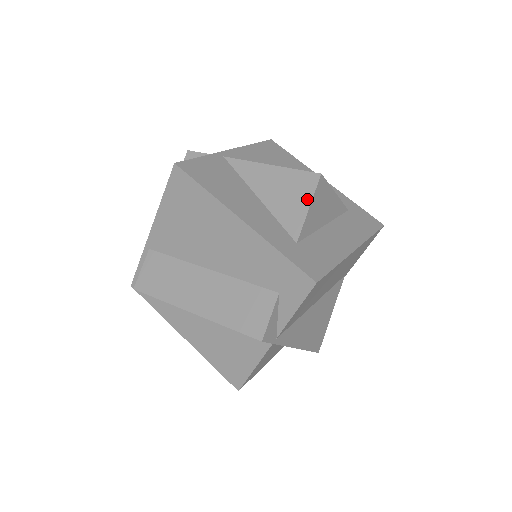
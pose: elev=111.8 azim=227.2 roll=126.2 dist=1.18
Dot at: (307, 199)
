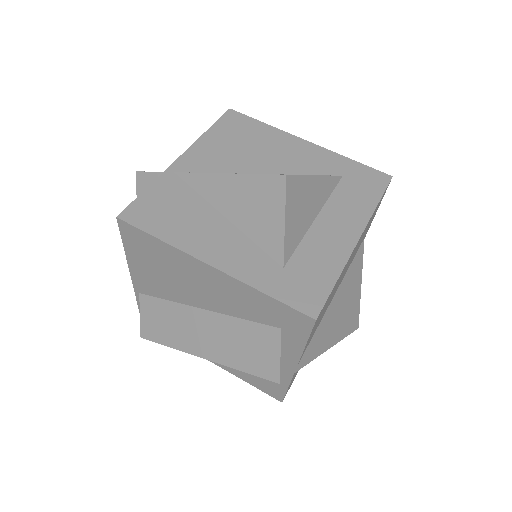
Dot at: (279, 211)
